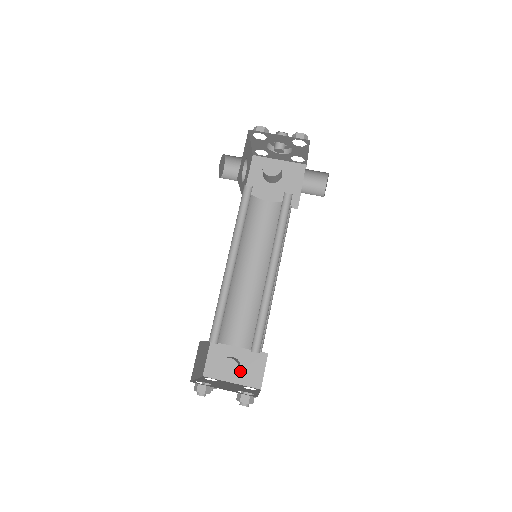
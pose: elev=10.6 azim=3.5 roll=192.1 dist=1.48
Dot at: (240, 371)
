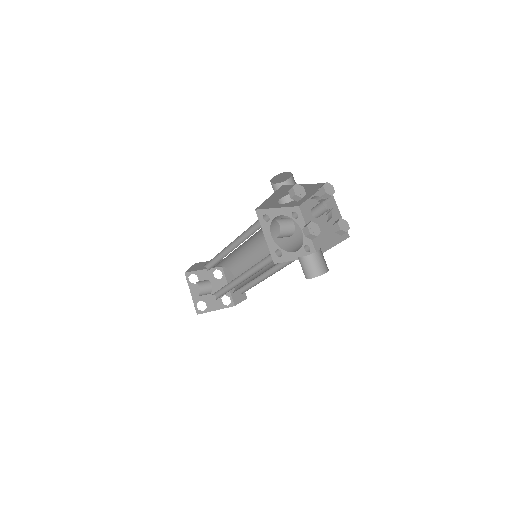
Dot at: occluded
